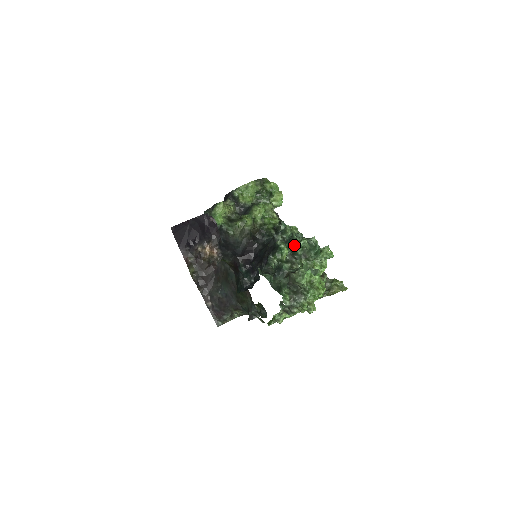
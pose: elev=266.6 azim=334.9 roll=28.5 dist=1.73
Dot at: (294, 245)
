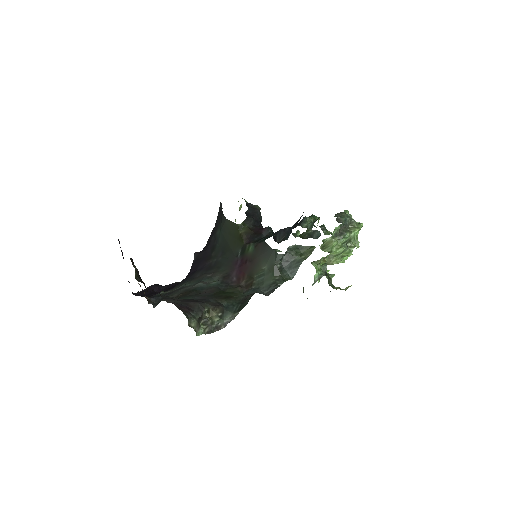
Dot at: (316, 227)
